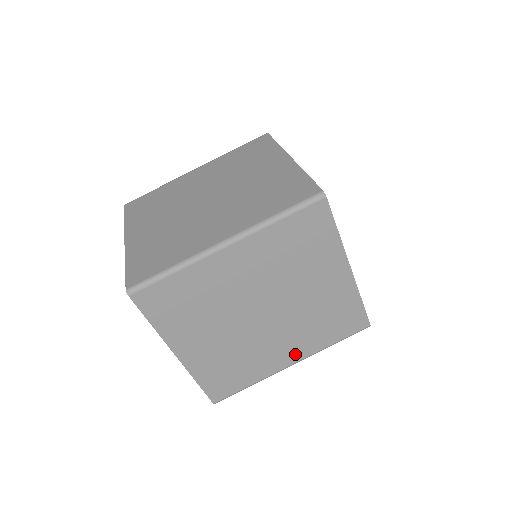
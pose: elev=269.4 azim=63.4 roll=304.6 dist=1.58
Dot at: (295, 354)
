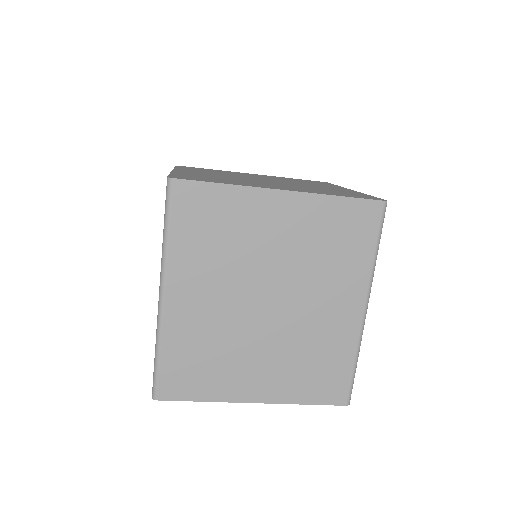
Dot at: (352, 299)
